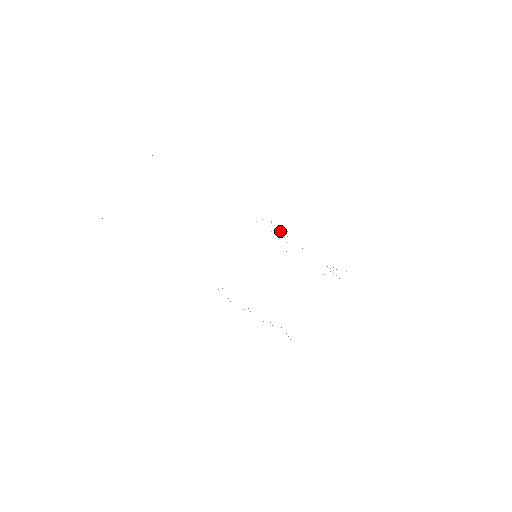
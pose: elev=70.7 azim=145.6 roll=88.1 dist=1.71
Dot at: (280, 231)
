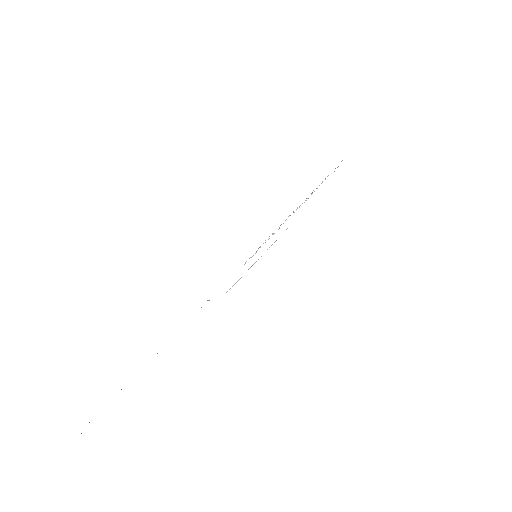
Dot at: (272, 233)
